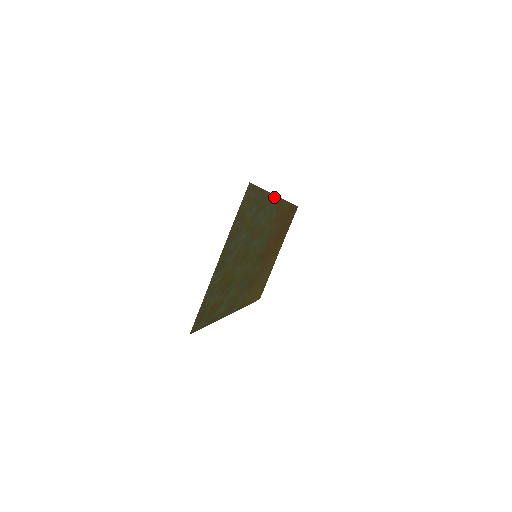
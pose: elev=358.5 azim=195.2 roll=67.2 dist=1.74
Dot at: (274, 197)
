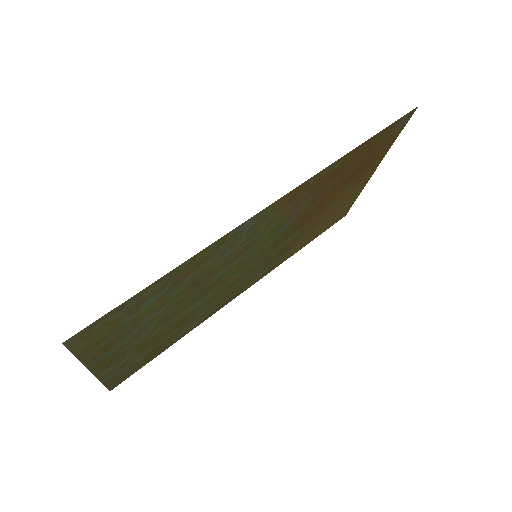
Dot at: (242, 224)
